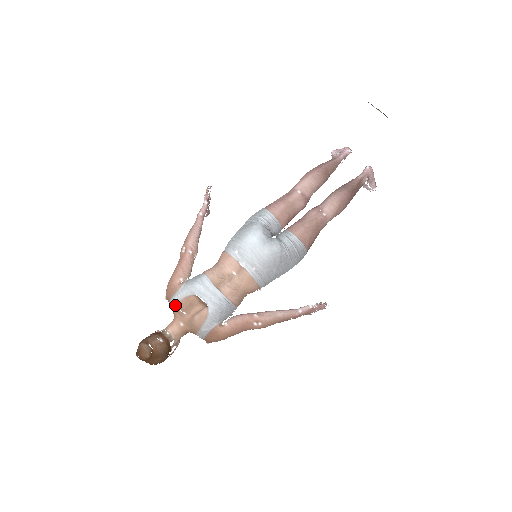
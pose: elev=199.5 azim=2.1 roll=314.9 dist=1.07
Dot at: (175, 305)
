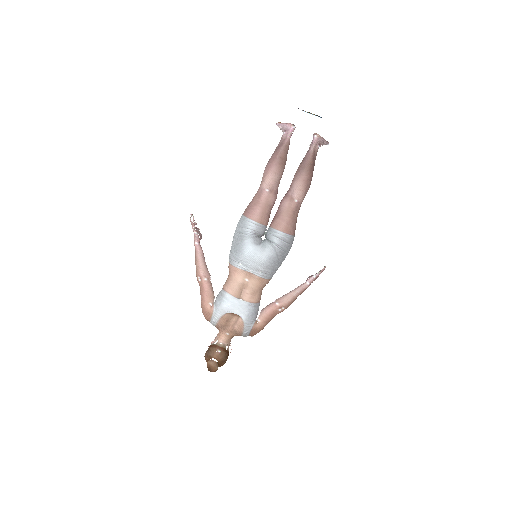
Dot at: (216, 325)
